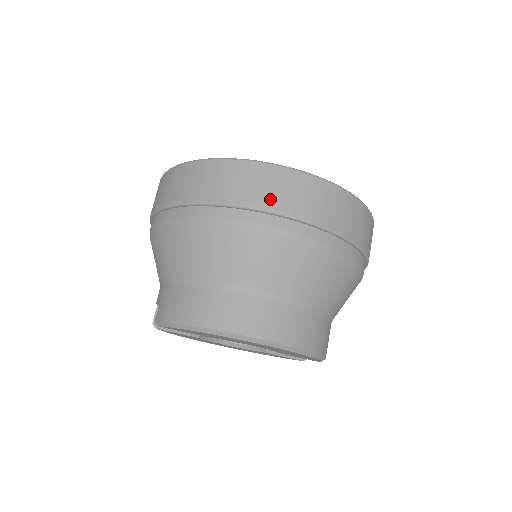
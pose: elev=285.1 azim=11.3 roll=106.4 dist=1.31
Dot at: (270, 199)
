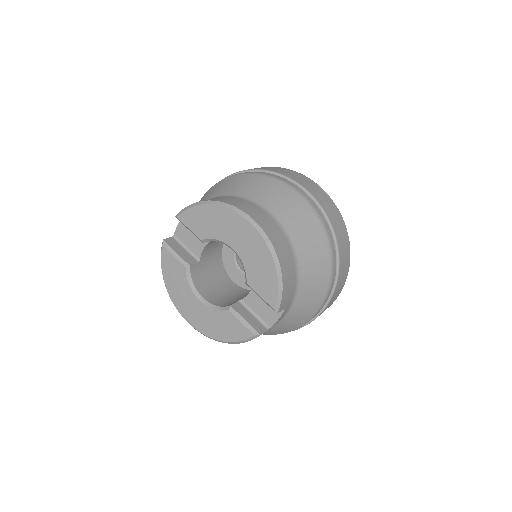
Dot at: (292, 176)
